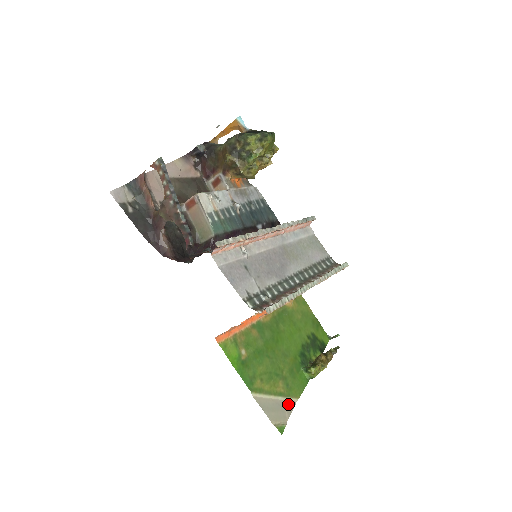
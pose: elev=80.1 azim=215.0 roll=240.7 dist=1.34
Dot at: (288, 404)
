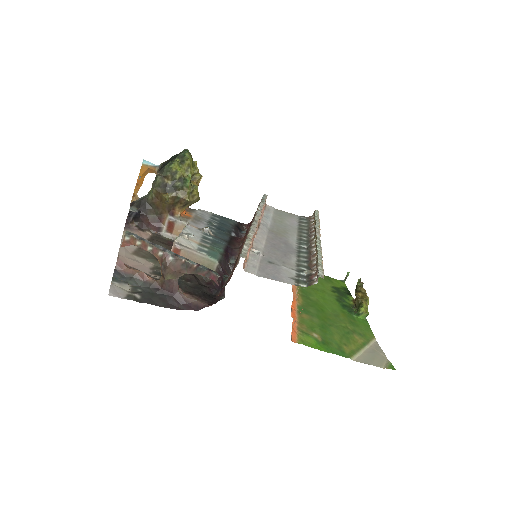
Dot at: (374, 347)
